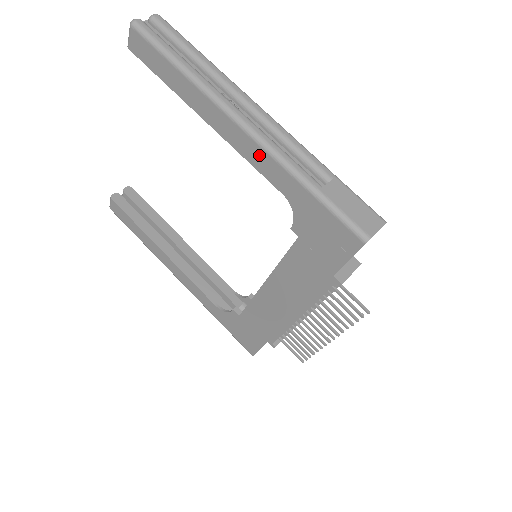
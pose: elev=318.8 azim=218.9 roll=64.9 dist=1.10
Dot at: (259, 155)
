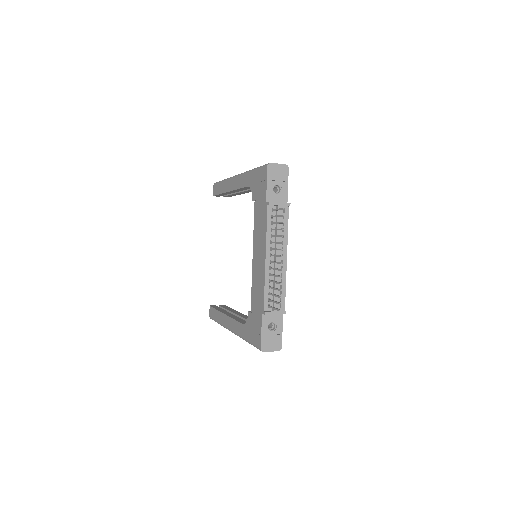
Dot at: (241, 180)
